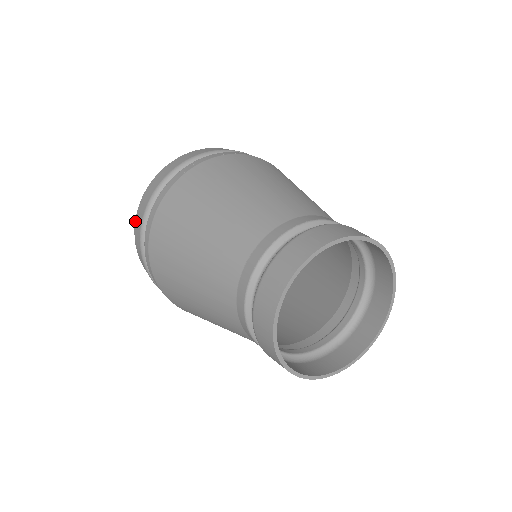
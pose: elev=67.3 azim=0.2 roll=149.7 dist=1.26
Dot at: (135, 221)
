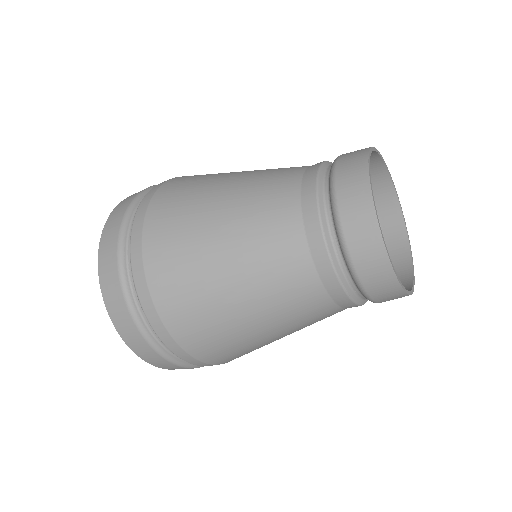
Dot at: (111, 212)
